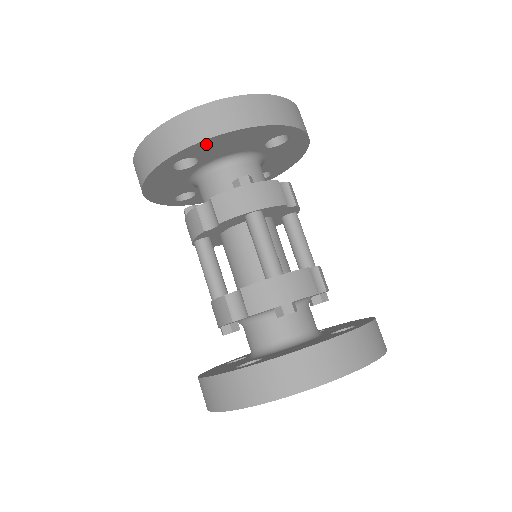
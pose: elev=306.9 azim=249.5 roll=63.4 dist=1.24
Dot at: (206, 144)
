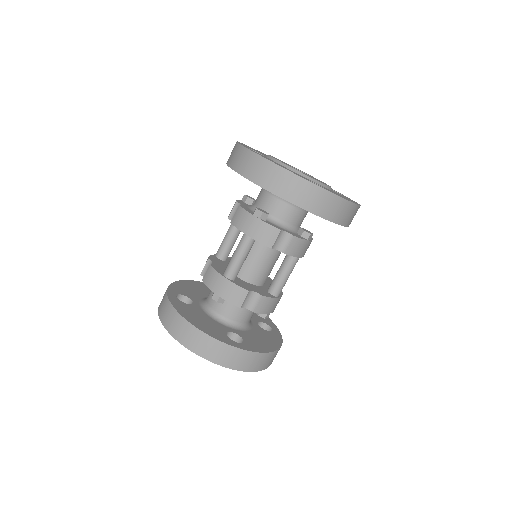
Dot at: occluded
